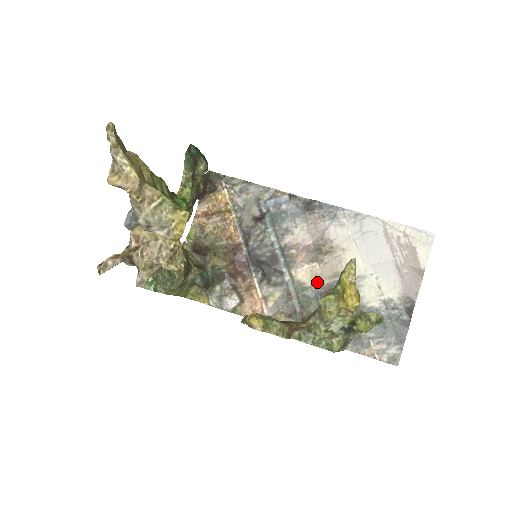
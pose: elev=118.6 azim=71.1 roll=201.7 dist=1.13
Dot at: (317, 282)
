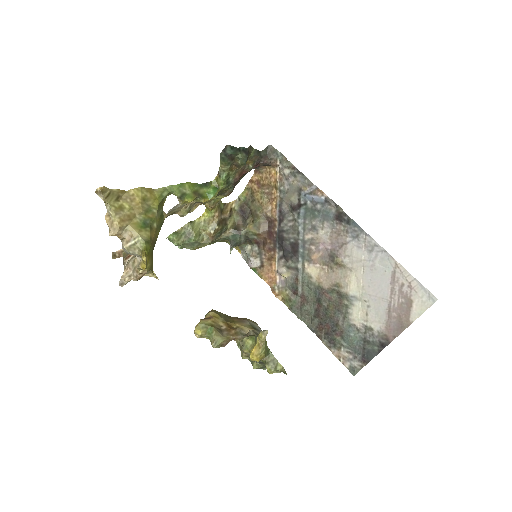
Dot at: (321, 282)
